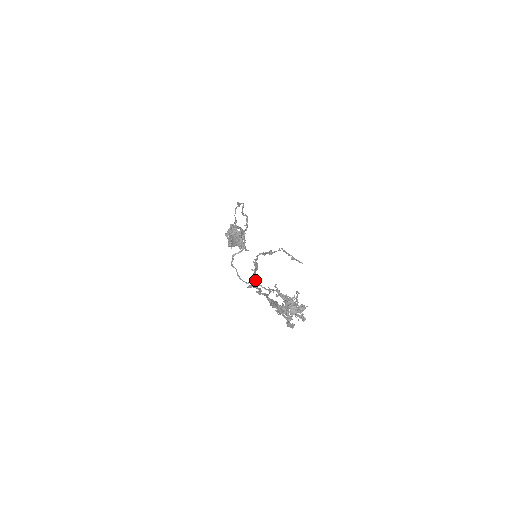
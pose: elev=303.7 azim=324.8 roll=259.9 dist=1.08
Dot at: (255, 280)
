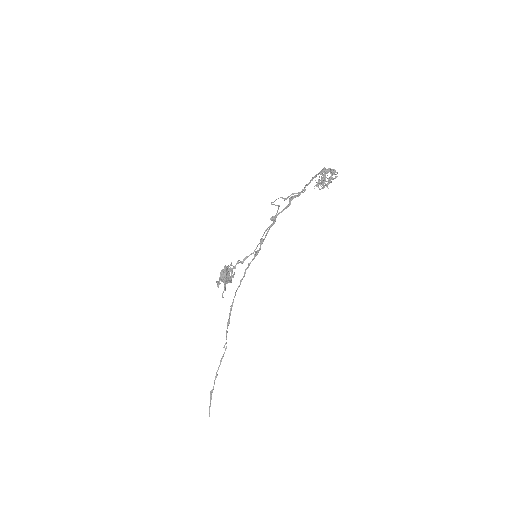
Dot at: (275, 221)
